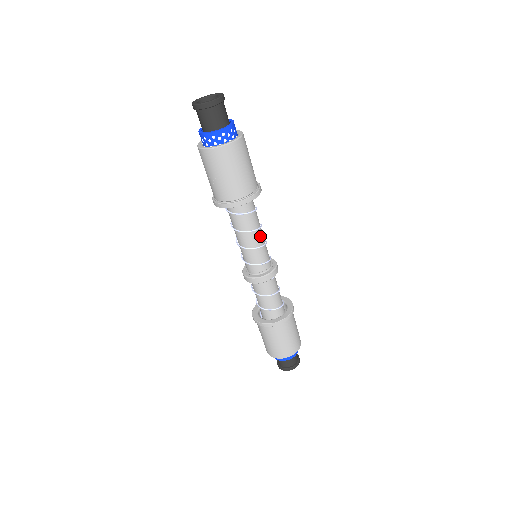
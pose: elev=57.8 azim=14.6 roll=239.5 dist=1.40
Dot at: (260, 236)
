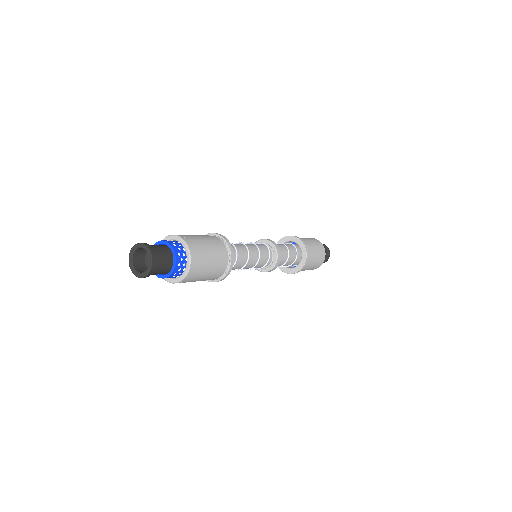
Dot at: (252, 260)
